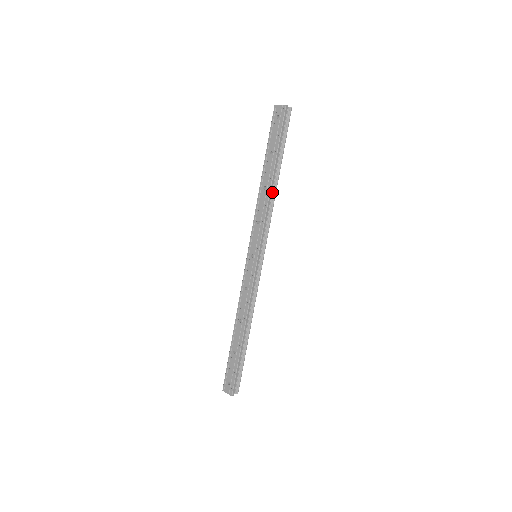
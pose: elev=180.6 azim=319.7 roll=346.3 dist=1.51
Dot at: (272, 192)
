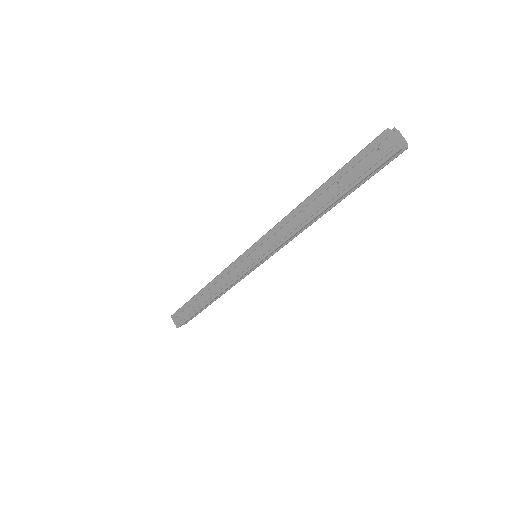
Dot at: occluded
